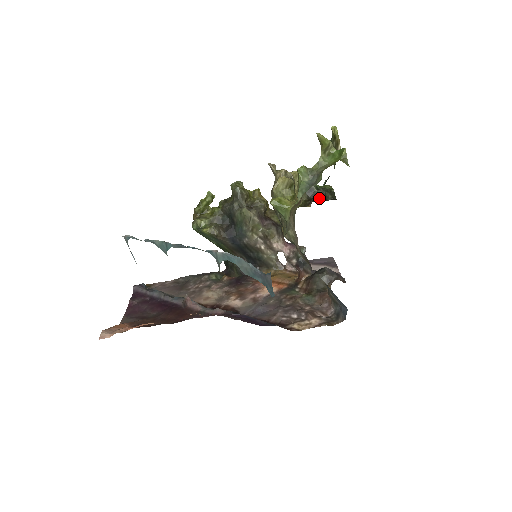
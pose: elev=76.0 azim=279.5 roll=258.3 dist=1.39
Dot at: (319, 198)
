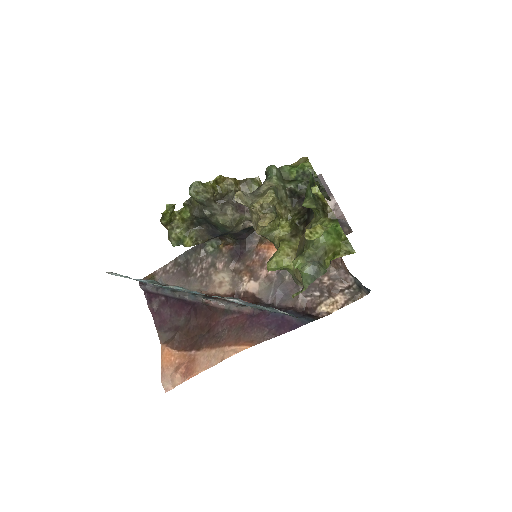
Dot at: occluded
